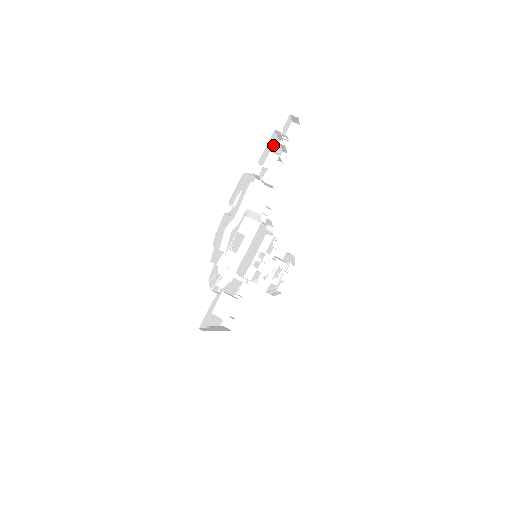
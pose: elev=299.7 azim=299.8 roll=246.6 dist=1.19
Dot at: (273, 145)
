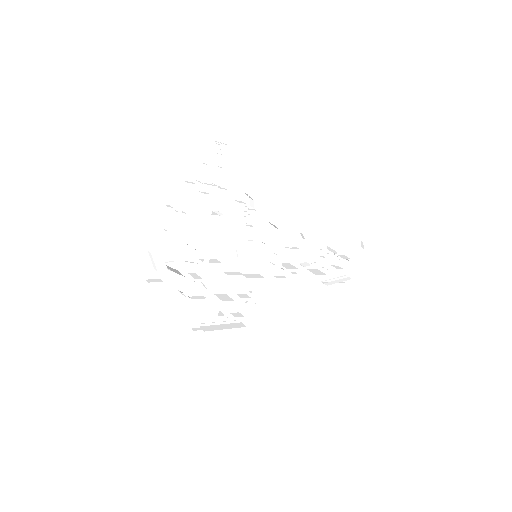
Dot at: (205, 159)
